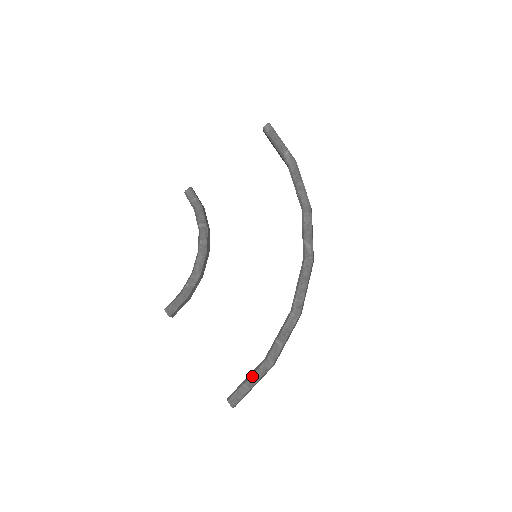
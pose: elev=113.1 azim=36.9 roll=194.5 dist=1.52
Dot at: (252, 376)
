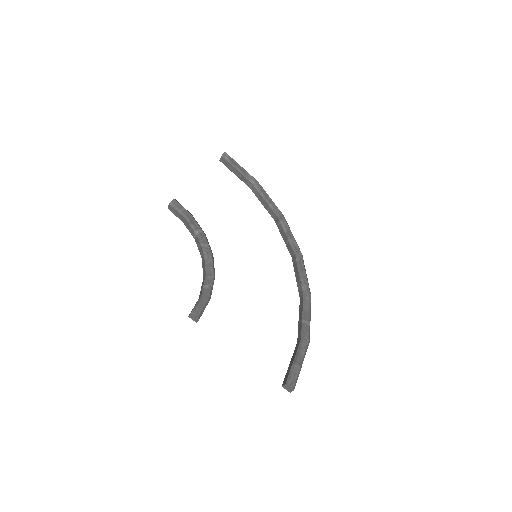
Dot at: (299, 356)
